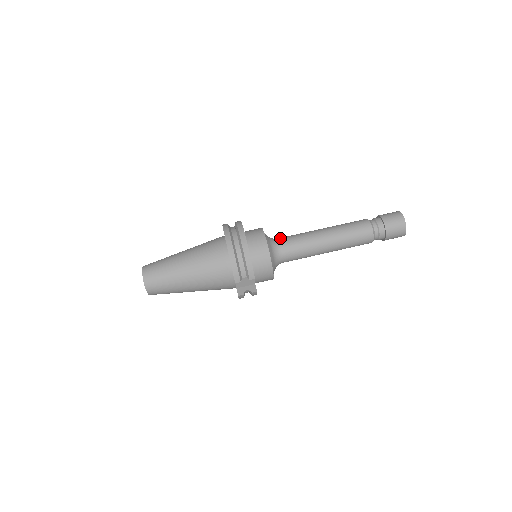
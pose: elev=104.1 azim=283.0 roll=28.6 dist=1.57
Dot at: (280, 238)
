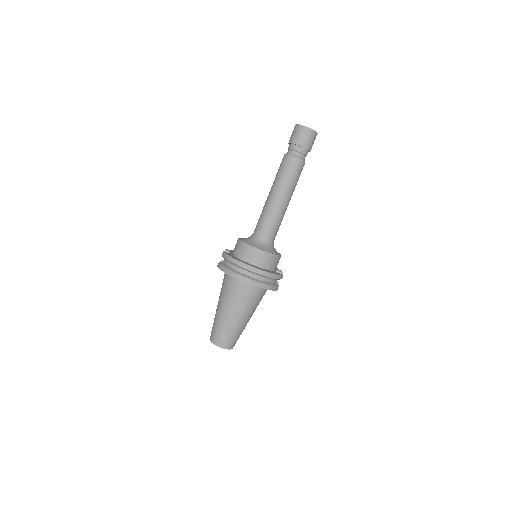
Dot at: (259, 233)
